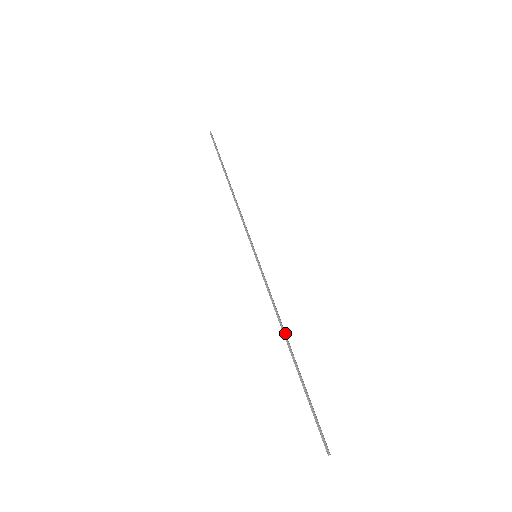
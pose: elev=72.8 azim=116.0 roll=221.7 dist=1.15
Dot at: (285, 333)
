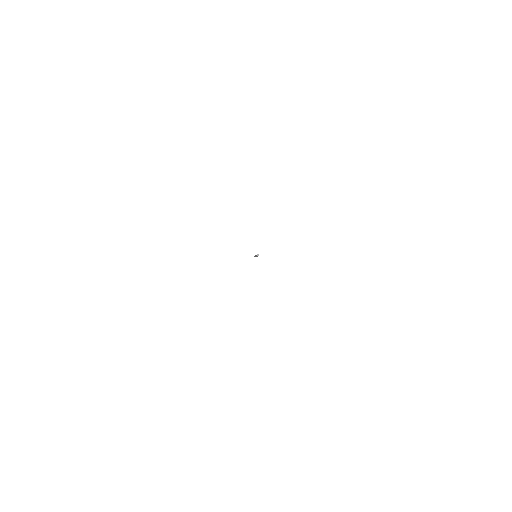
Dot at: occluded
